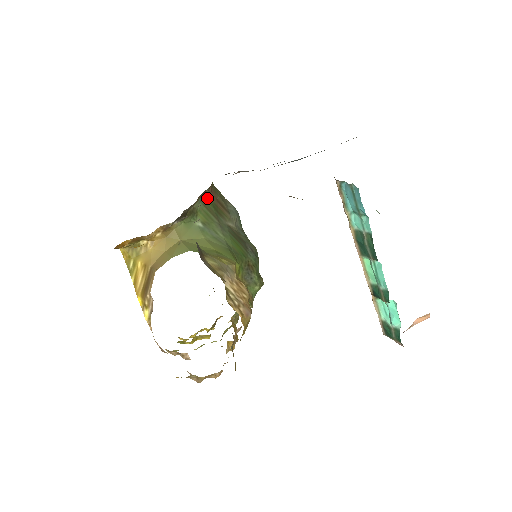
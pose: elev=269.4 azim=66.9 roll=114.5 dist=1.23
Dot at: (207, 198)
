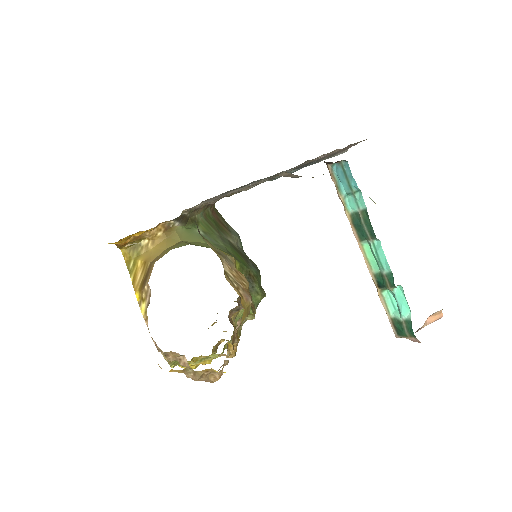
Dot at: (209, 215)
